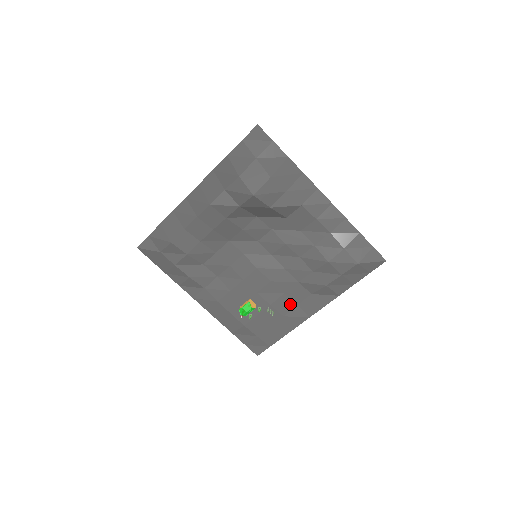
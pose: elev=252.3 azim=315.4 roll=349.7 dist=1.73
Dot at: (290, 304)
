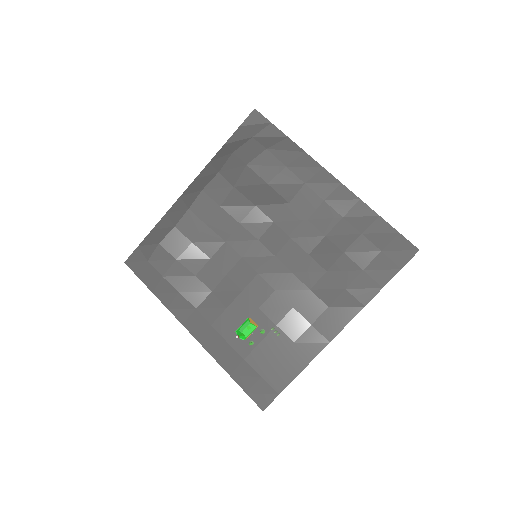
Dot at: (302, 324)
